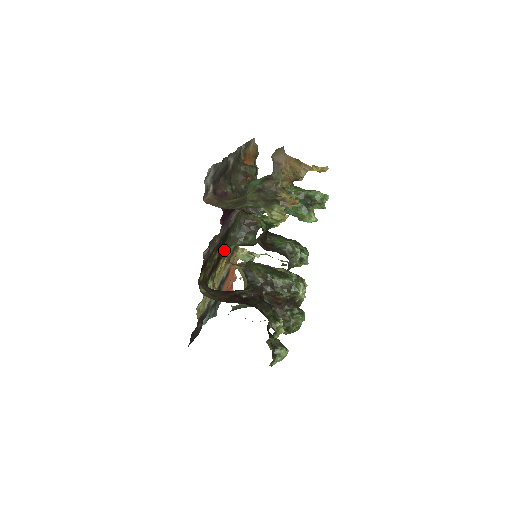
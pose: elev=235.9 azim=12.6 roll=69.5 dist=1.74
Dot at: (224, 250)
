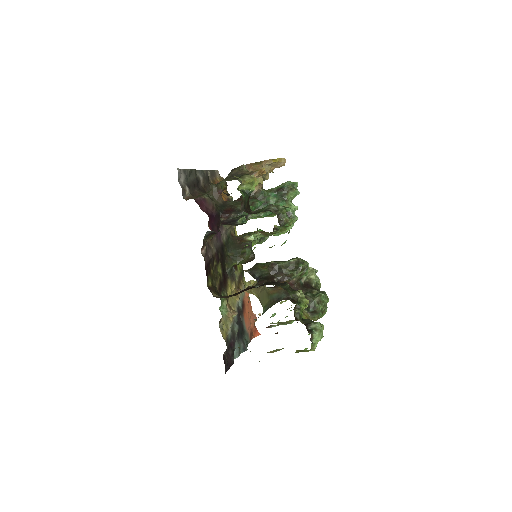
Dot at: (227, 271)
